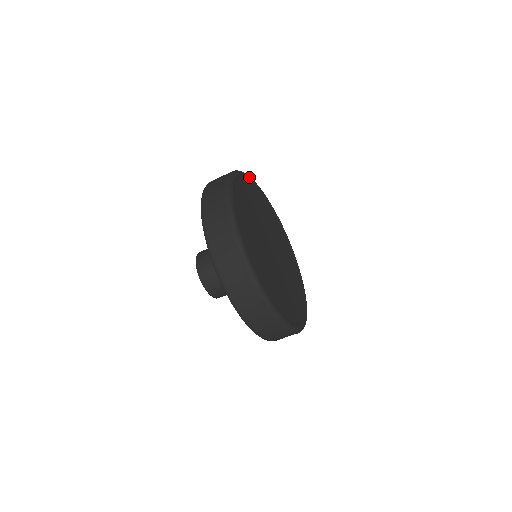
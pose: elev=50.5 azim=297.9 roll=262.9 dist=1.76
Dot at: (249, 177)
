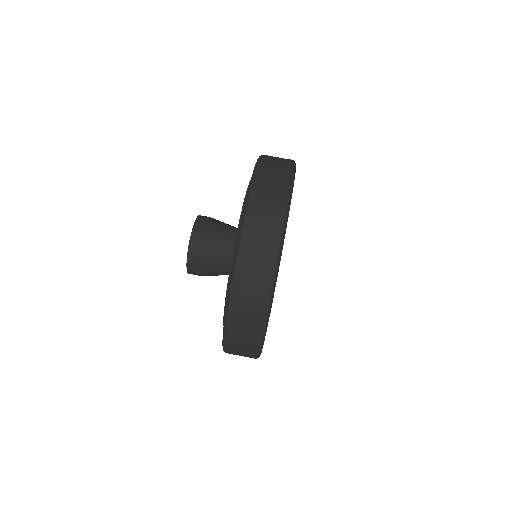
Dot at: occluded
